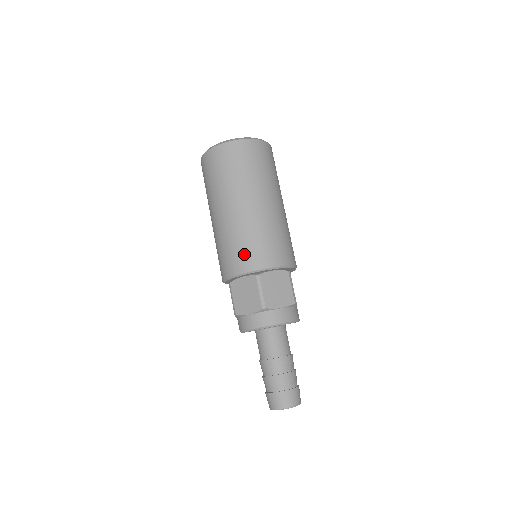
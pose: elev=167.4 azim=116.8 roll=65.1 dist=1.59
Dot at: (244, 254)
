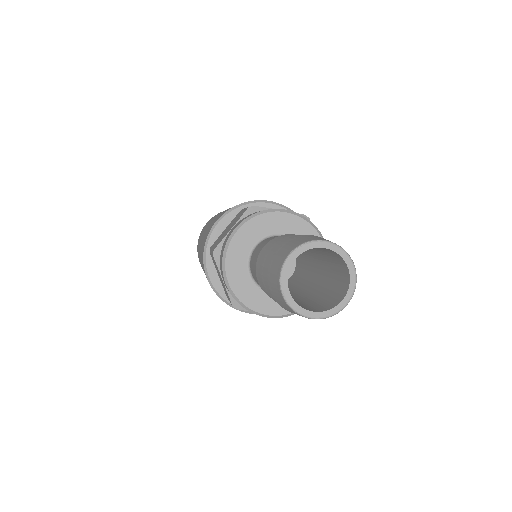
Dot at: occluded
